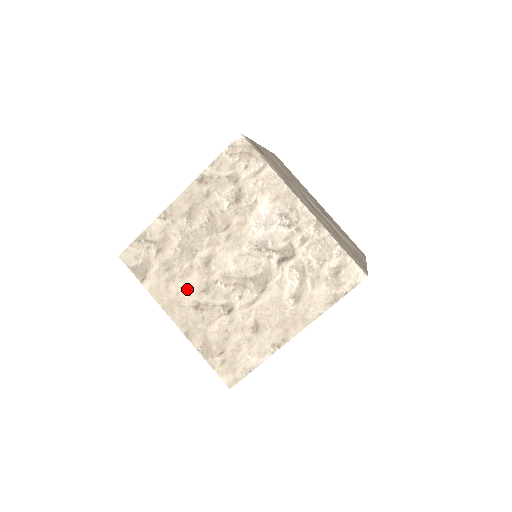
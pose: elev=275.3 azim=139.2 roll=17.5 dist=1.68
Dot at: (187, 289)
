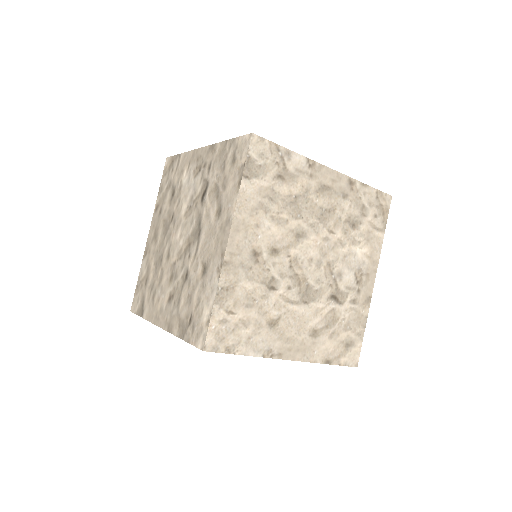
Dot at: (267, 232)
